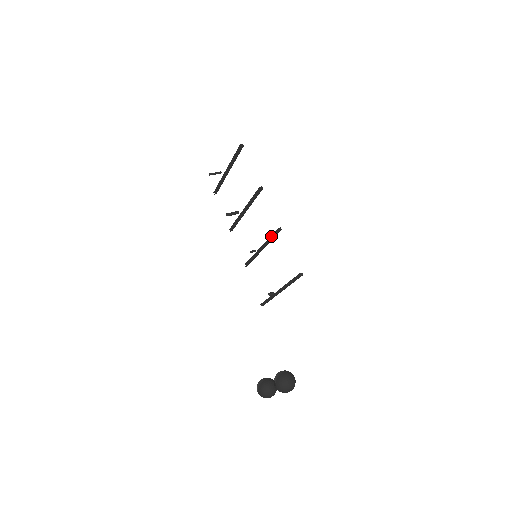
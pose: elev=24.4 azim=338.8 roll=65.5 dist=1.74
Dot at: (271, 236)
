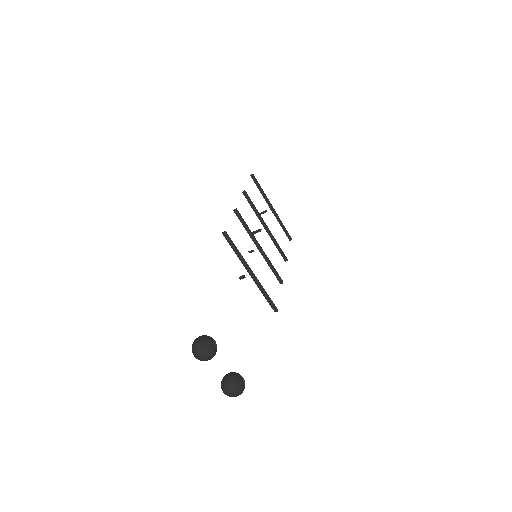
Dot at: (245, 225)
